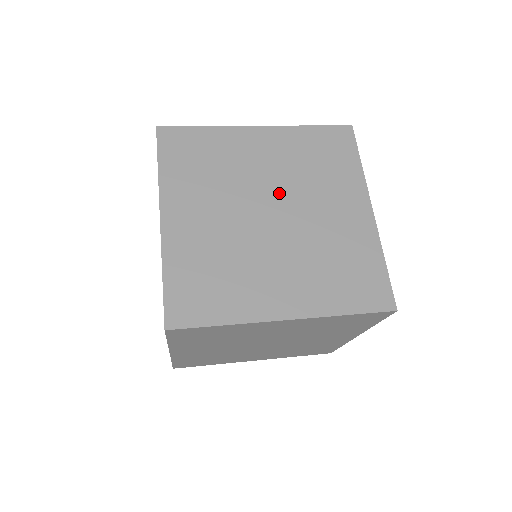
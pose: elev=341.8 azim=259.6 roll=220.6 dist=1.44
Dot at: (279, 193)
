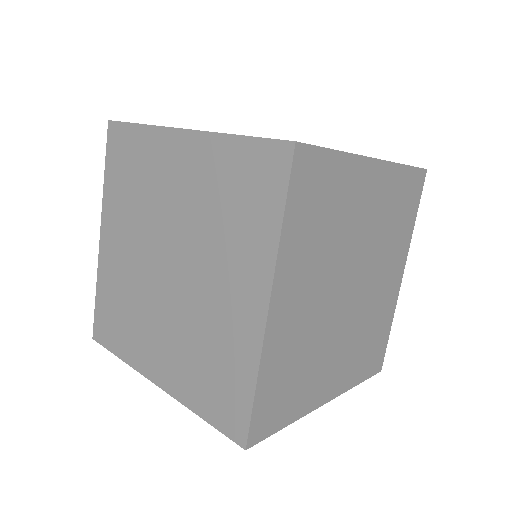
Dot at: (180, 240)
